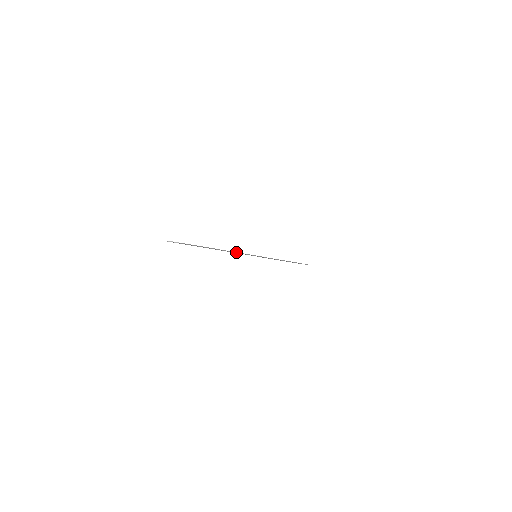
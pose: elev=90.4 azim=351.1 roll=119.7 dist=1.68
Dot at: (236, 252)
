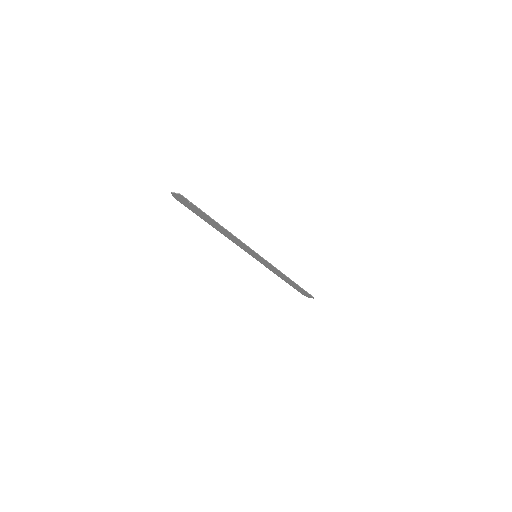
Dot at: (235, 236)
